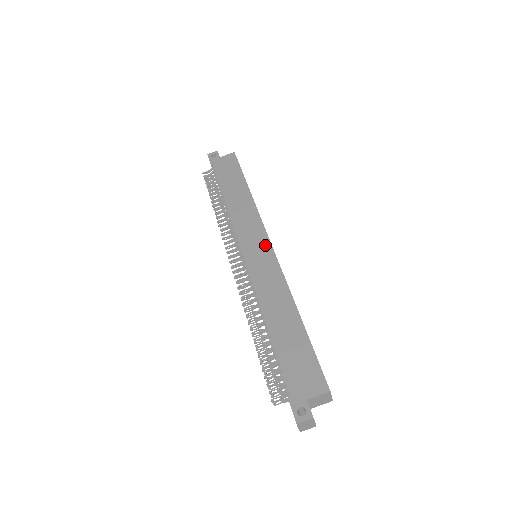
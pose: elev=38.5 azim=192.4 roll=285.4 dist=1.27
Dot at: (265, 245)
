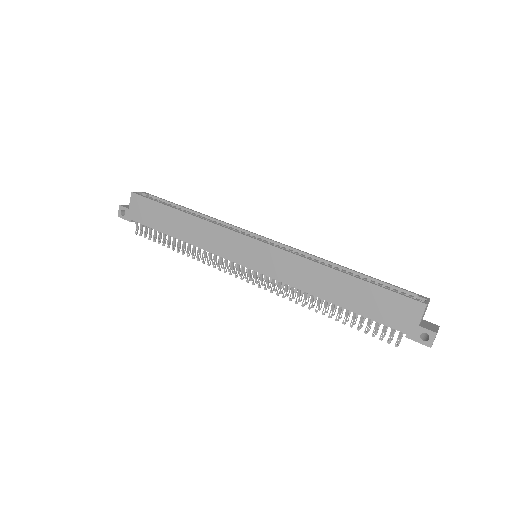
Dot at: (253, 245)
